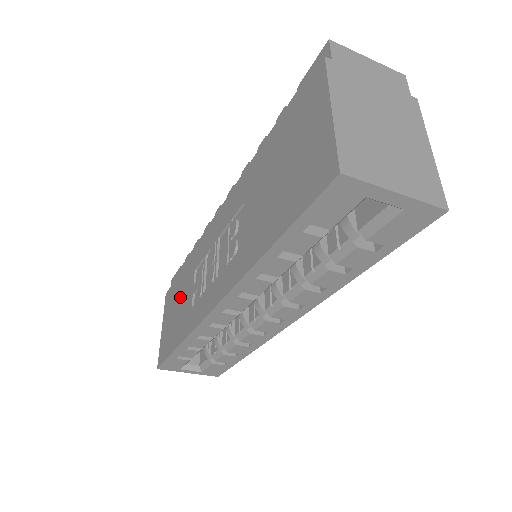
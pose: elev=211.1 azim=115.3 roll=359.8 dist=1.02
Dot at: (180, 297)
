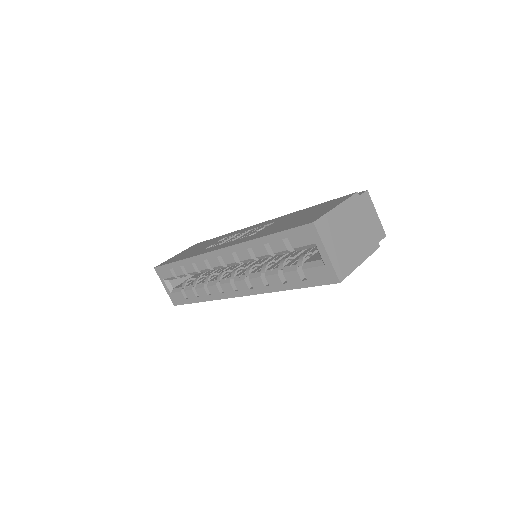
Dot at: (203, 245)
